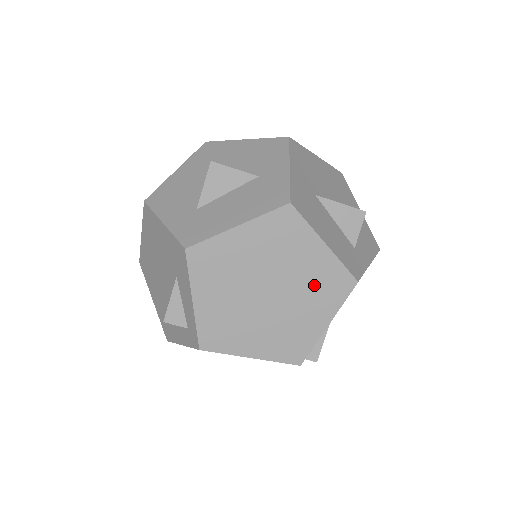
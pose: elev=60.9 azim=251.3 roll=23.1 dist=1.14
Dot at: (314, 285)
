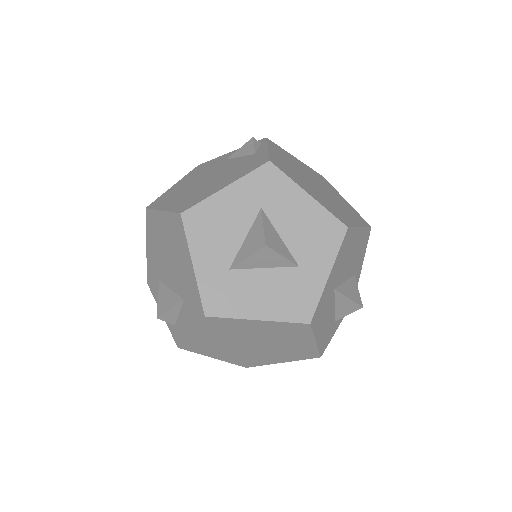
Dot at: (289, 351)
